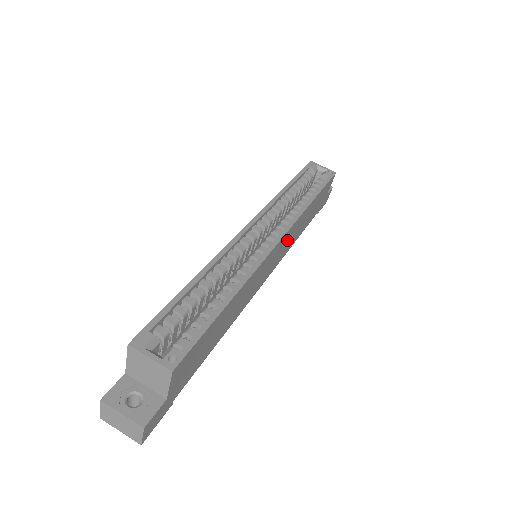
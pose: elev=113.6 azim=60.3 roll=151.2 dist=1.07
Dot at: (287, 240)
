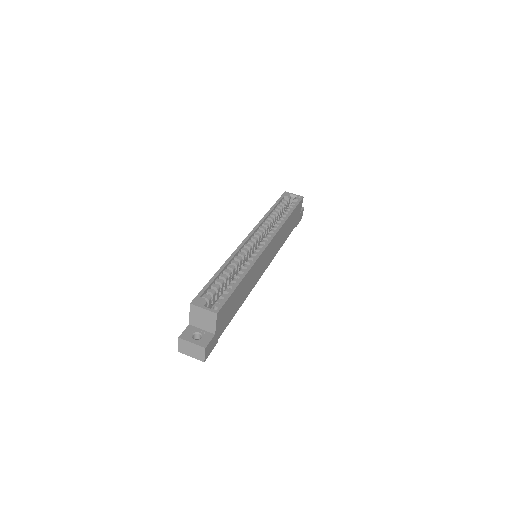
Dot at: (275, 244)
